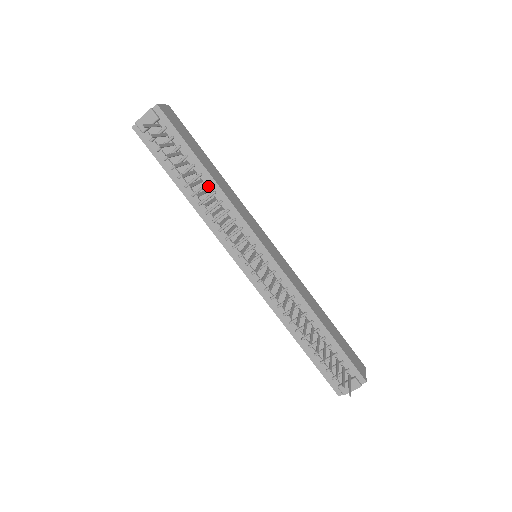
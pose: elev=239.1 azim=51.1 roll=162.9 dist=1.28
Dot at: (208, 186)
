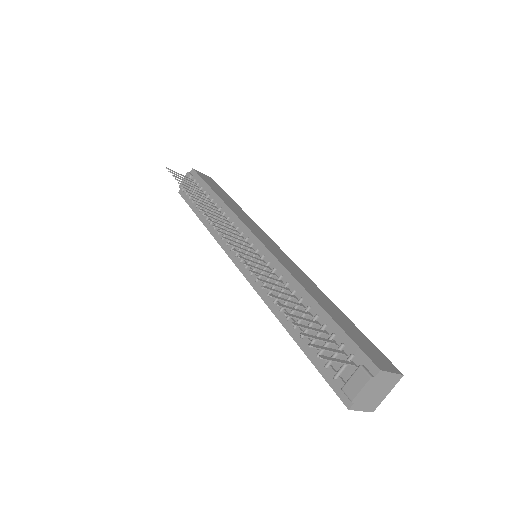
Dot at: (217, 206)
